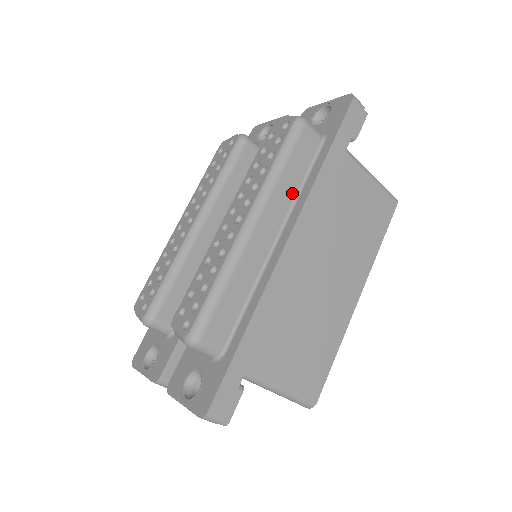
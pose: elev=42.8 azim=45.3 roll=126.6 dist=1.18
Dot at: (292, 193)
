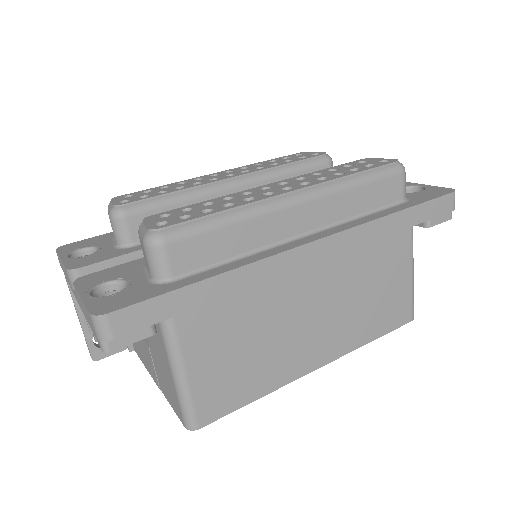
Dot at: (348, 213)
